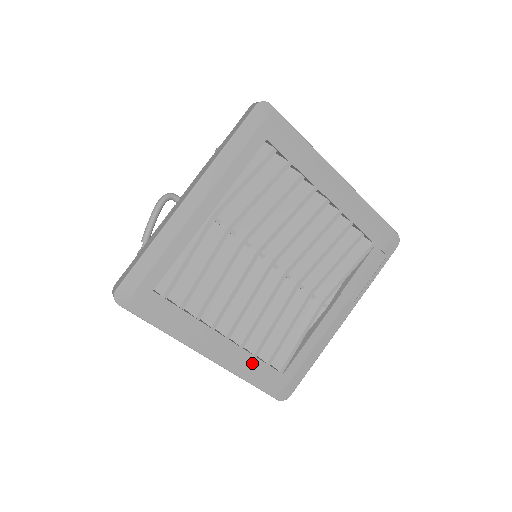
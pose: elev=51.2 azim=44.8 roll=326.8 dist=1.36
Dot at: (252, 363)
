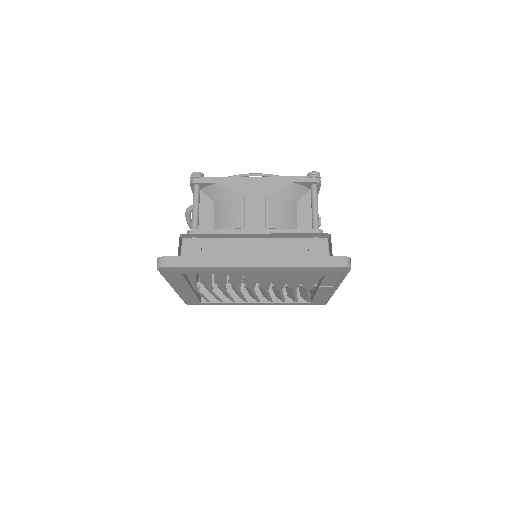
Dot at: (285, 304)
